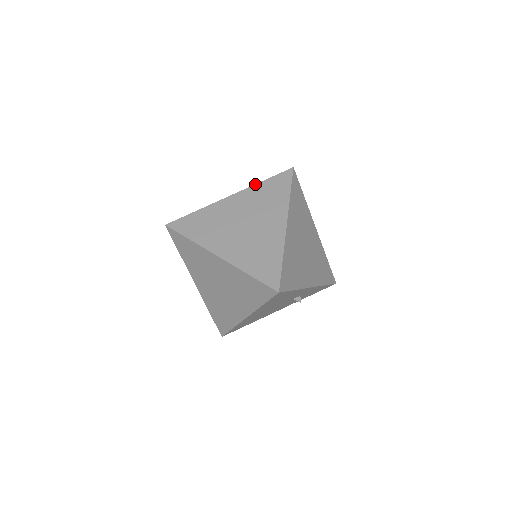
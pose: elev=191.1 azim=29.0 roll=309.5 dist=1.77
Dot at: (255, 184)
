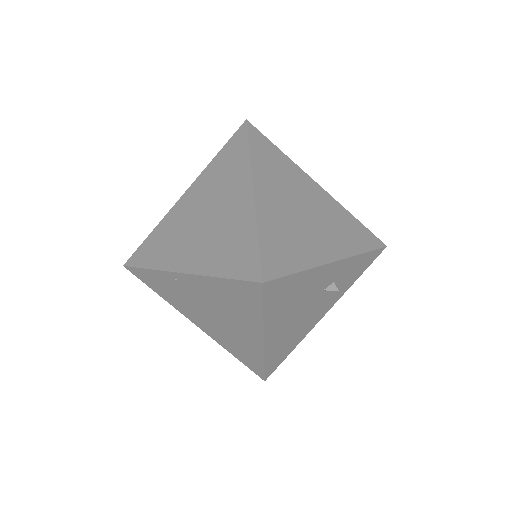
Dot at: (208, 164)
